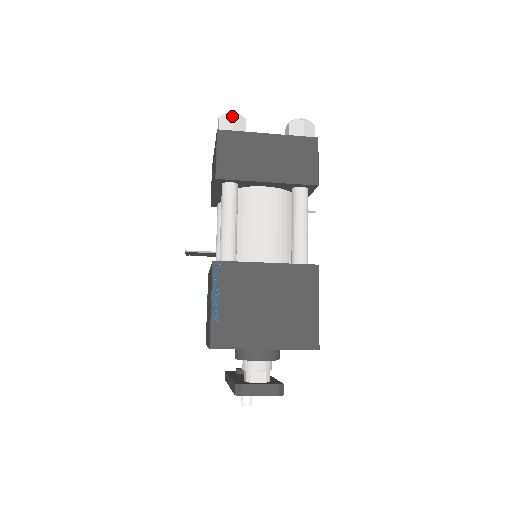
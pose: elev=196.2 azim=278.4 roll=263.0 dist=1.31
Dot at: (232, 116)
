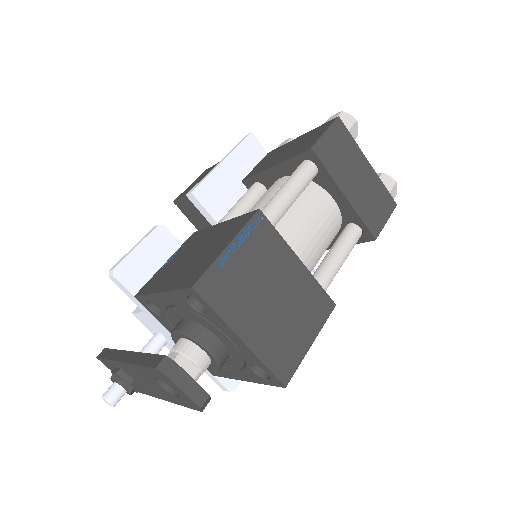
Dot at: (355, 120)
